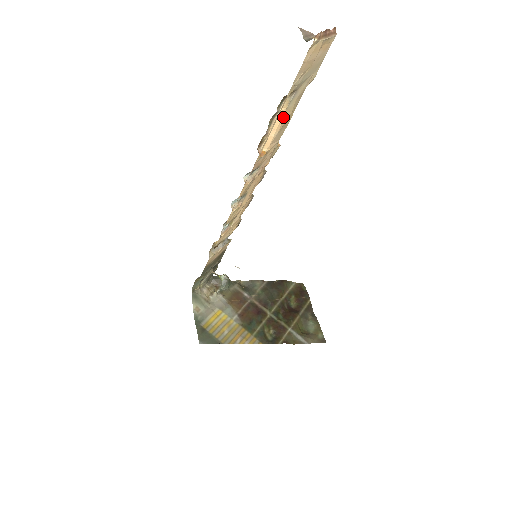
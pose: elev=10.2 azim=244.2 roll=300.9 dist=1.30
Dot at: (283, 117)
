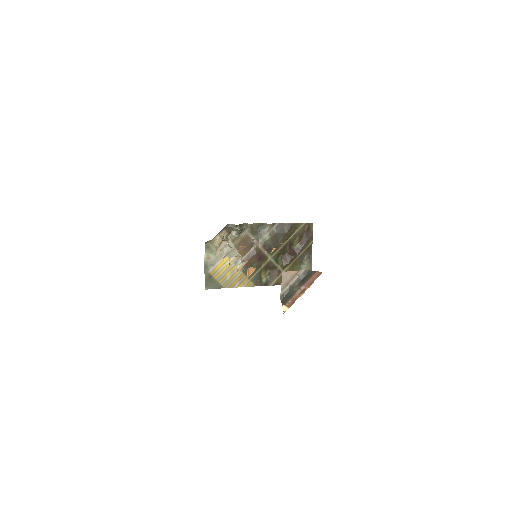
Dot at: occluded
